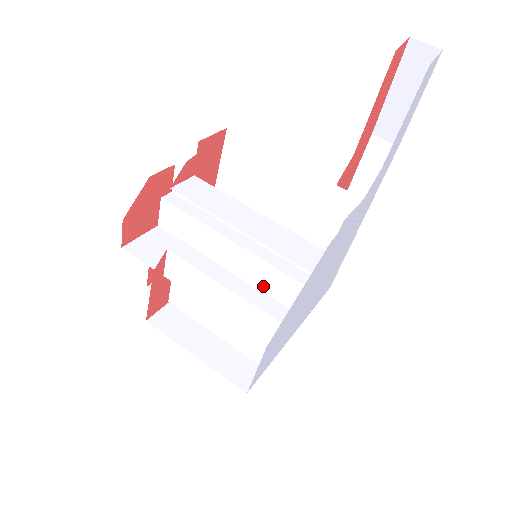
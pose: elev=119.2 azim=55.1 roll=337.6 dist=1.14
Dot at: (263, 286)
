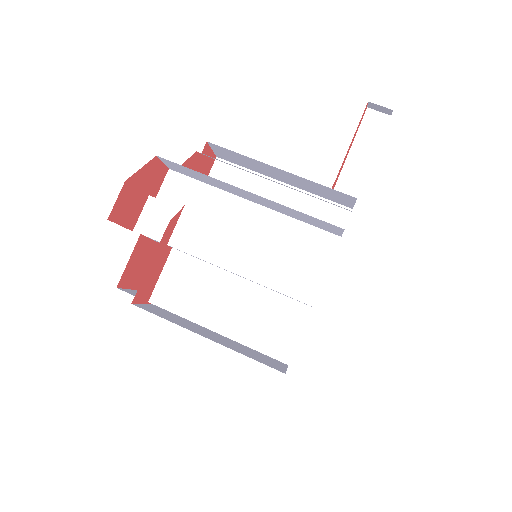
Dot at: occluded
